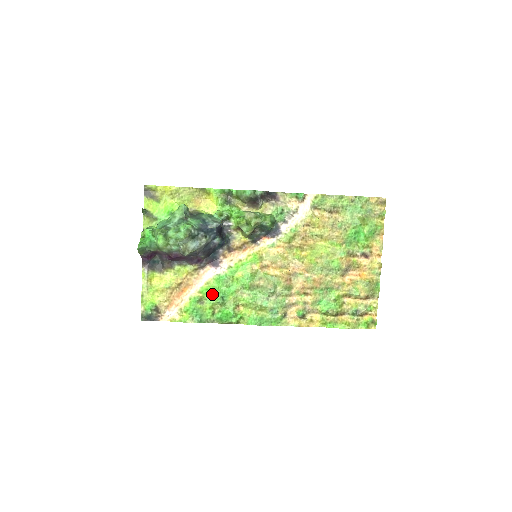
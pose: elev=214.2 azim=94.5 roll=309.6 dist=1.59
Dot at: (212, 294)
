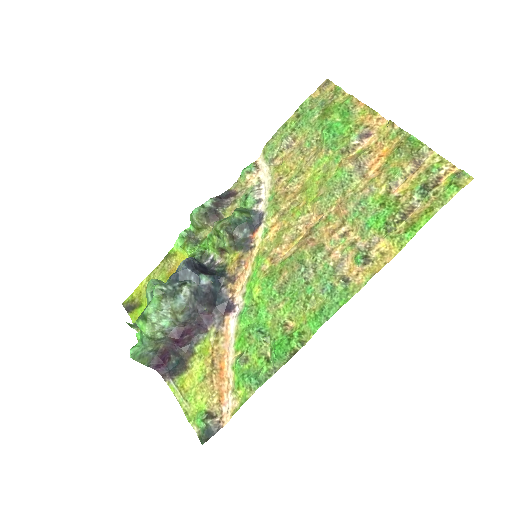
Dot at: (248, 339)
